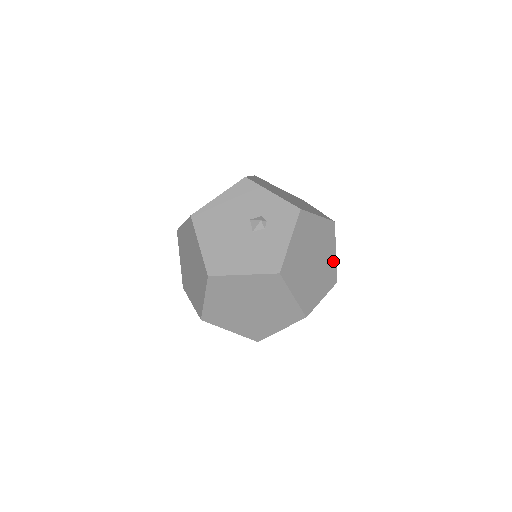
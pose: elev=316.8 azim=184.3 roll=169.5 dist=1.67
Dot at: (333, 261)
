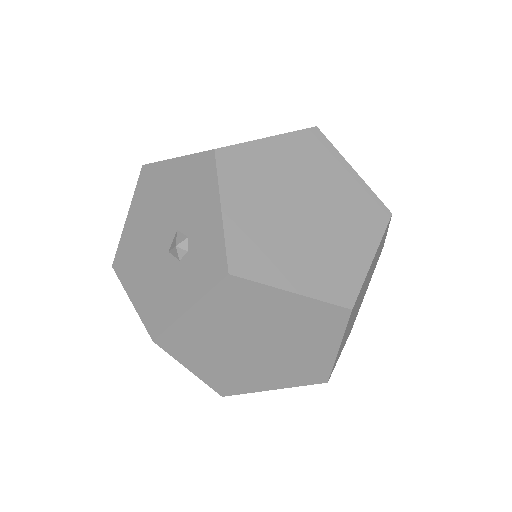
Dot at: (325, 357)
